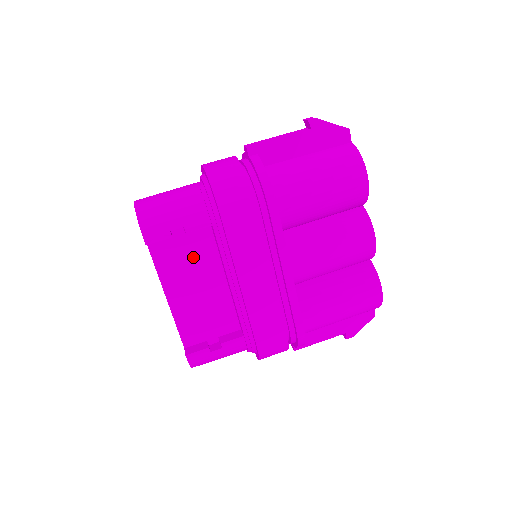
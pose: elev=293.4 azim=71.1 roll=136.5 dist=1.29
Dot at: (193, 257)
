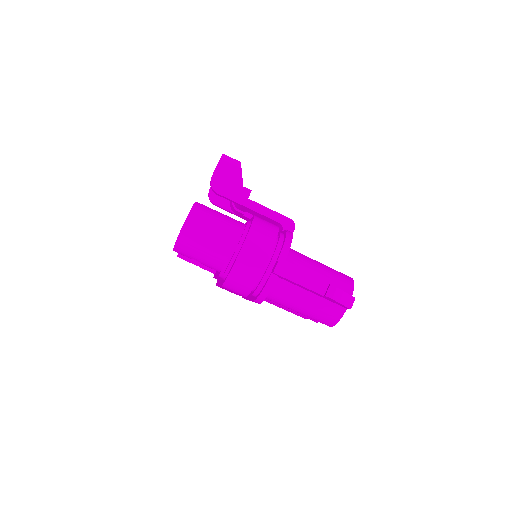
Dot at: occluded
